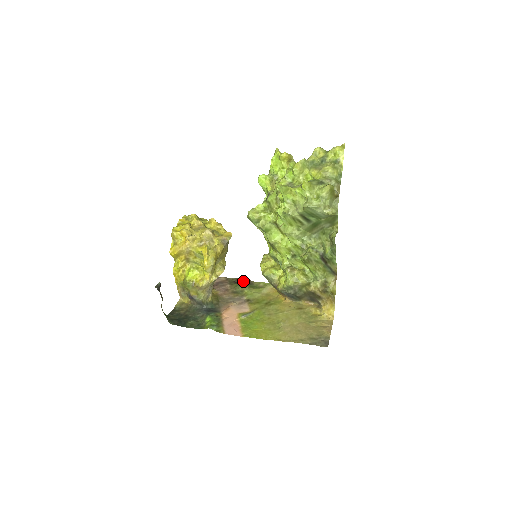
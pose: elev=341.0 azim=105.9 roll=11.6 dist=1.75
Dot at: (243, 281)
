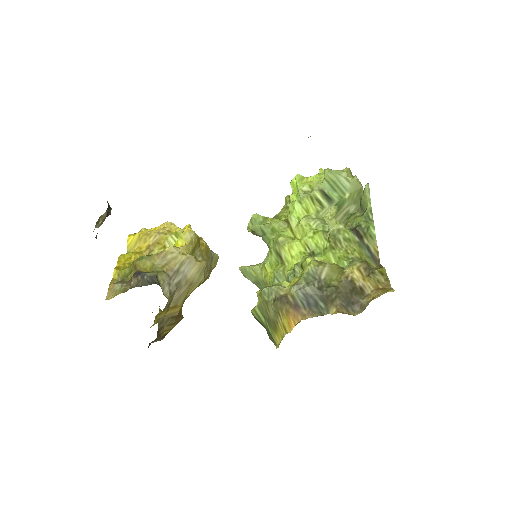
Dot at: occluded
